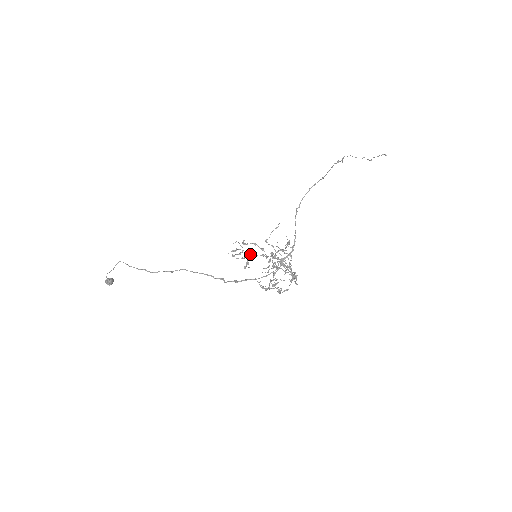
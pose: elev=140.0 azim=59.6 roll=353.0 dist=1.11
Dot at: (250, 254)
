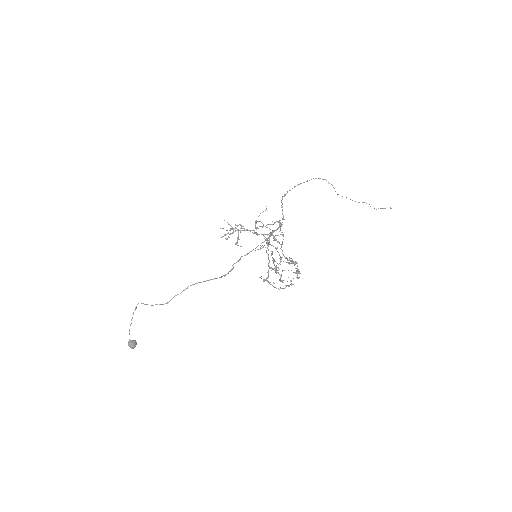
Dot at: (240, 230)
